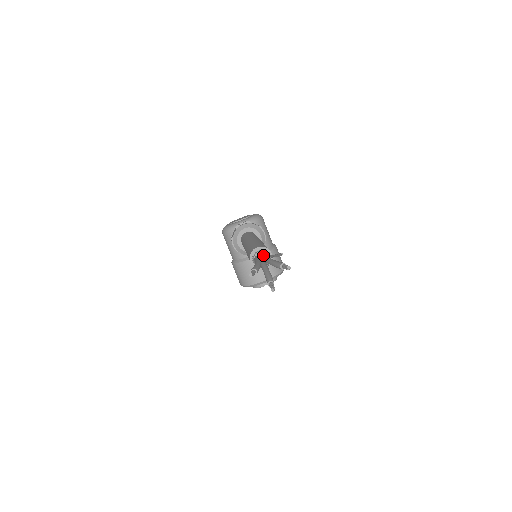
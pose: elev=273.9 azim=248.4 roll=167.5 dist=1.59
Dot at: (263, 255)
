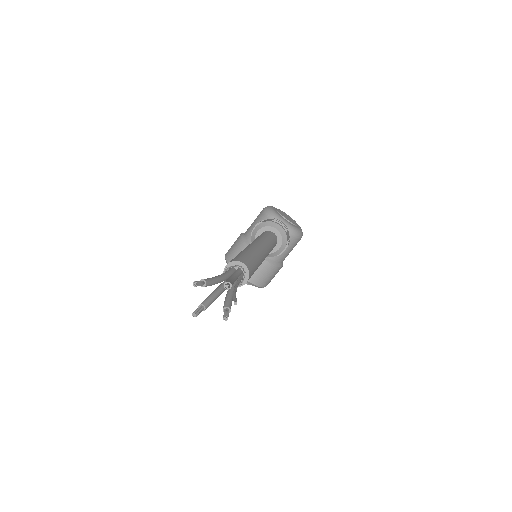
Dot at: (225, 283)
